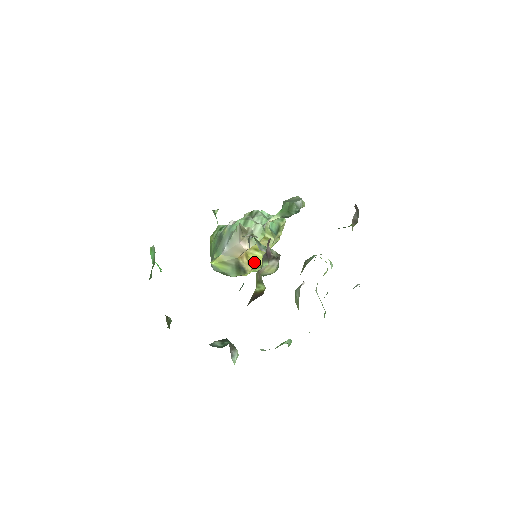
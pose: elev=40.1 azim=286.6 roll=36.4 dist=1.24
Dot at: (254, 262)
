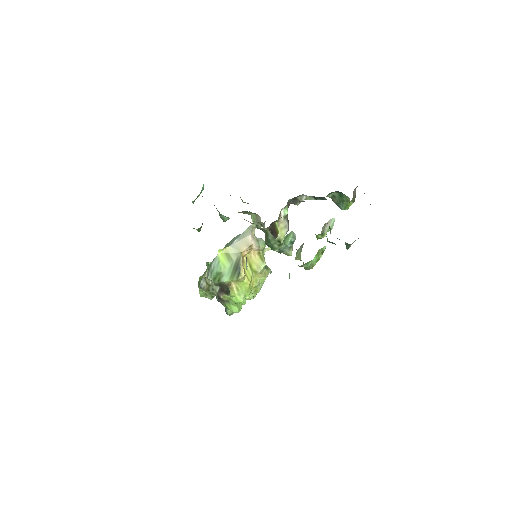
Dot at: (246, 275)
